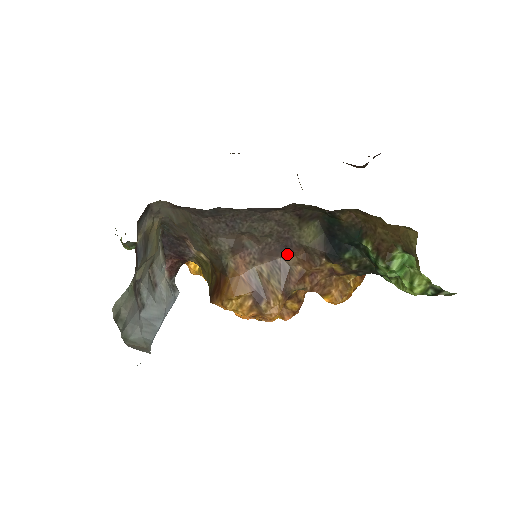
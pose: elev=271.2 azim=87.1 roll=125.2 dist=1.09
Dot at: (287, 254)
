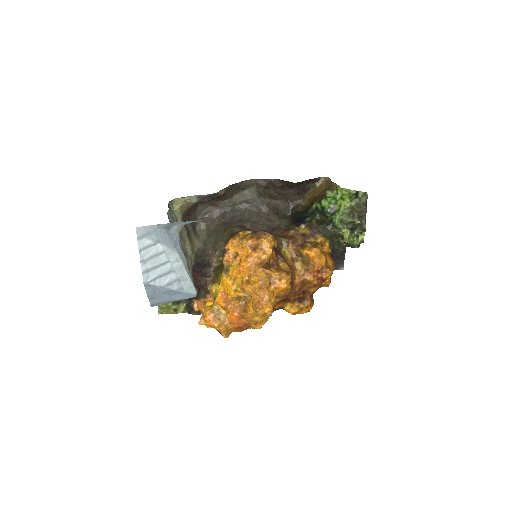
Dot at: (274, 234)
